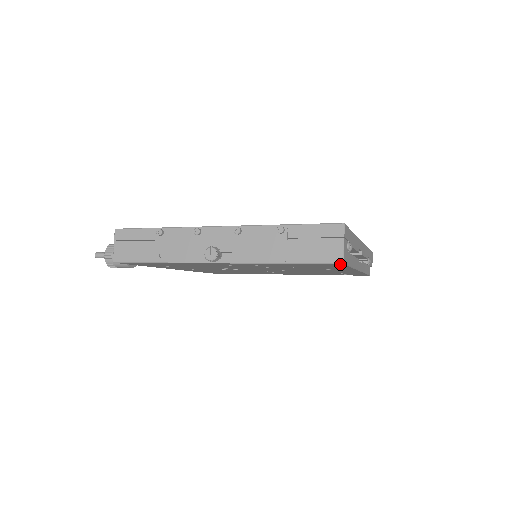
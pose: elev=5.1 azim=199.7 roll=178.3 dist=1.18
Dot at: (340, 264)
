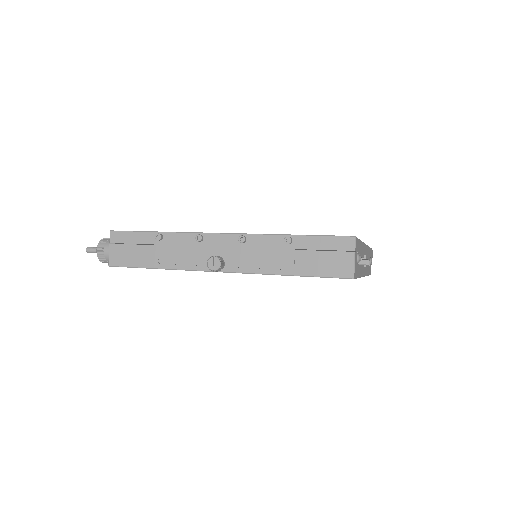
Dot at: (350, 278)
